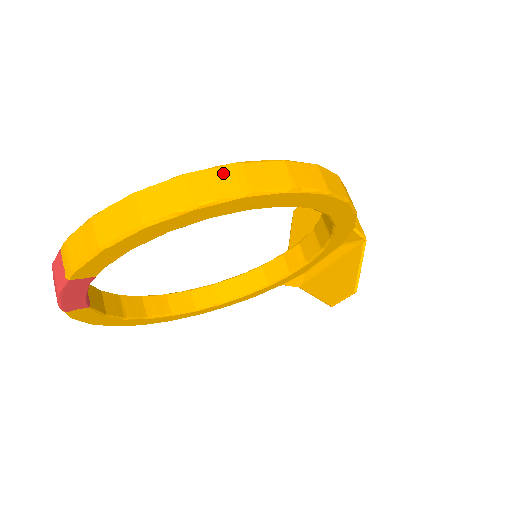
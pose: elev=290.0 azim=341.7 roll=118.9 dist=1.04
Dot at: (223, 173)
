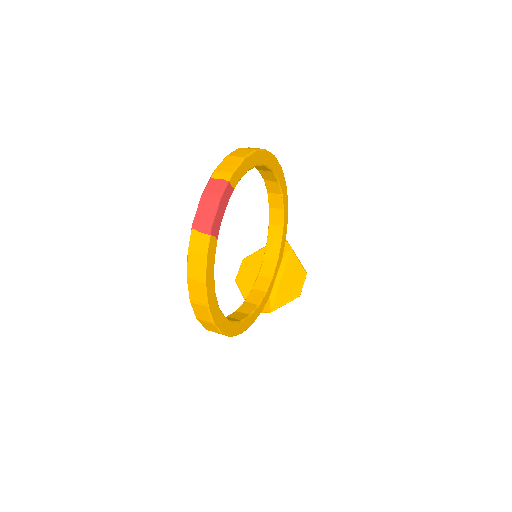
Dot at: occluded
